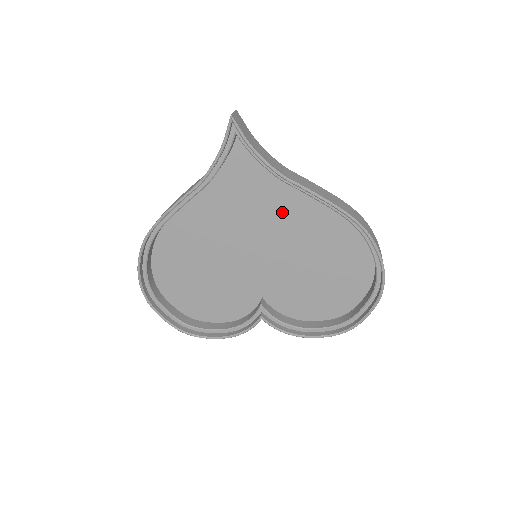
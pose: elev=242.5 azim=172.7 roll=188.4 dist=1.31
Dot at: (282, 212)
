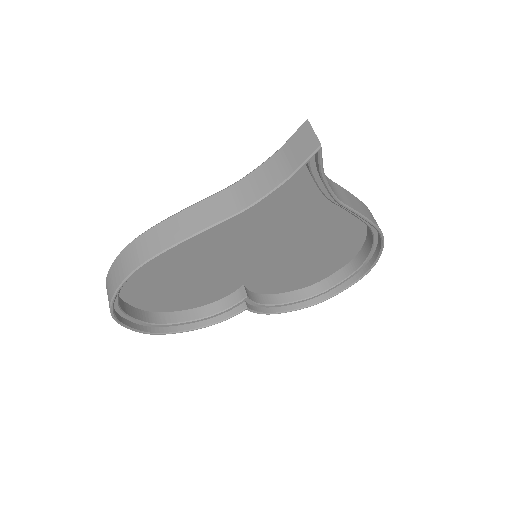
Dot at: (304, 218)
